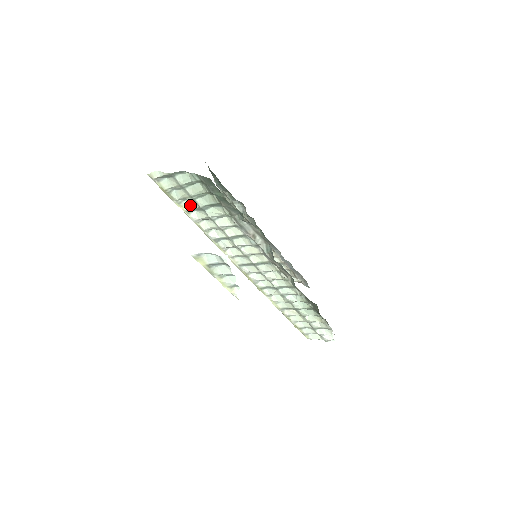
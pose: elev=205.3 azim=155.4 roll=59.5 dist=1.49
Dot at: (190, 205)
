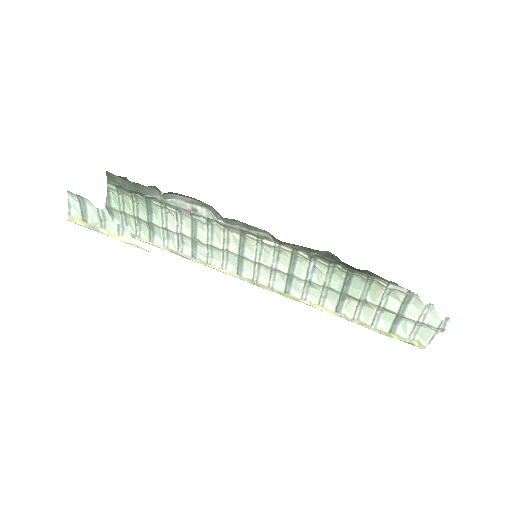
Dot at: (146, 230)
